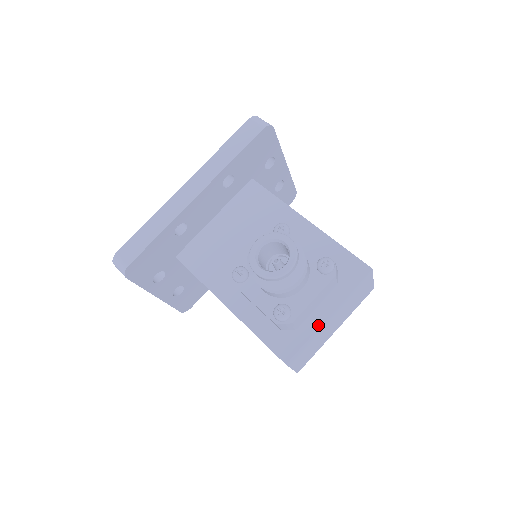
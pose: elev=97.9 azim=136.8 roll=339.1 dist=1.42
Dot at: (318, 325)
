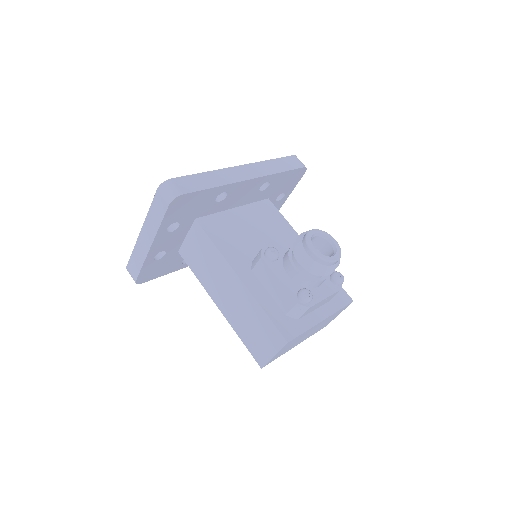
Dot at: (315, 323)
